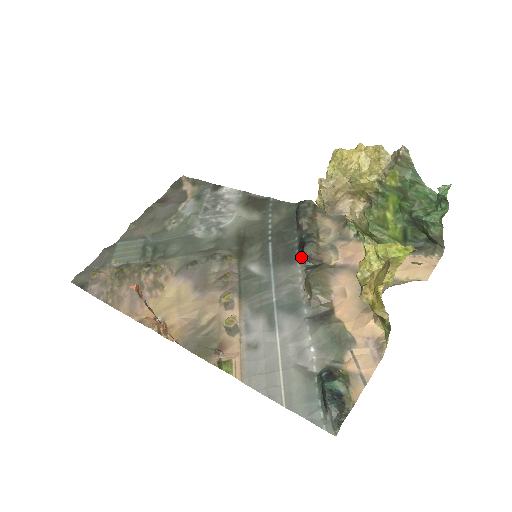
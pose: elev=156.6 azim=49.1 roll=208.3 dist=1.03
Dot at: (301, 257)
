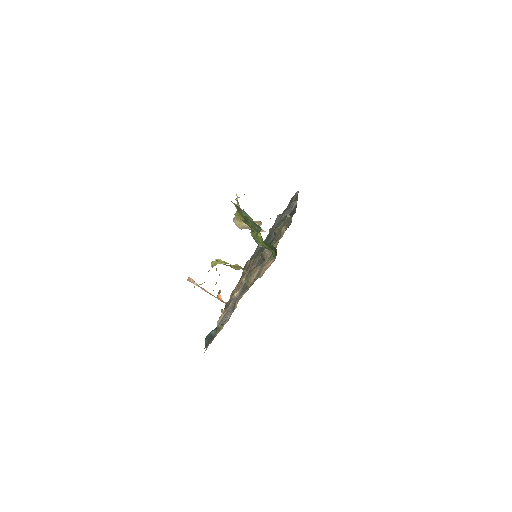
Dot at: occluded
